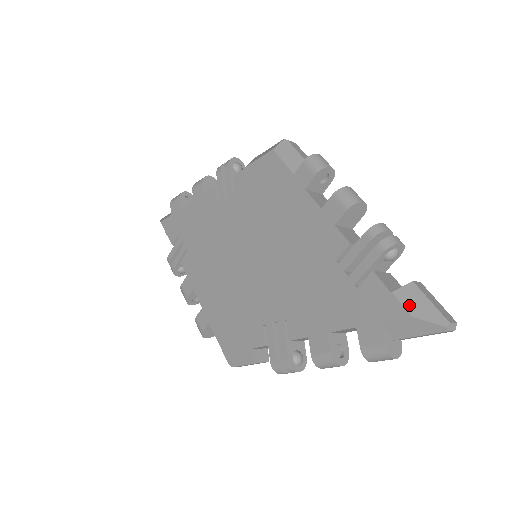
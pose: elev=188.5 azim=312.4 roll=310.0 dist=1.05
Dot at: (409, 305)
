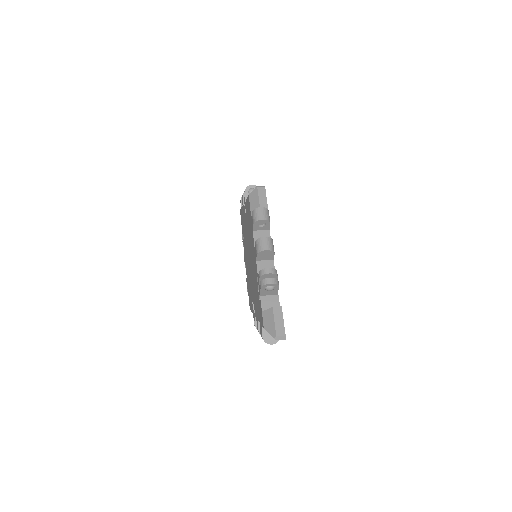
Dot at: (265, 321)
